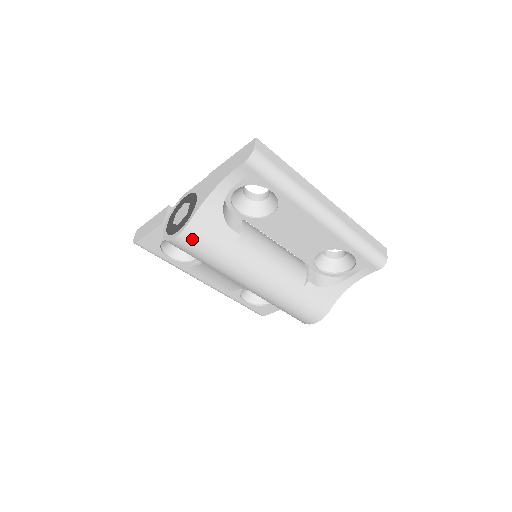
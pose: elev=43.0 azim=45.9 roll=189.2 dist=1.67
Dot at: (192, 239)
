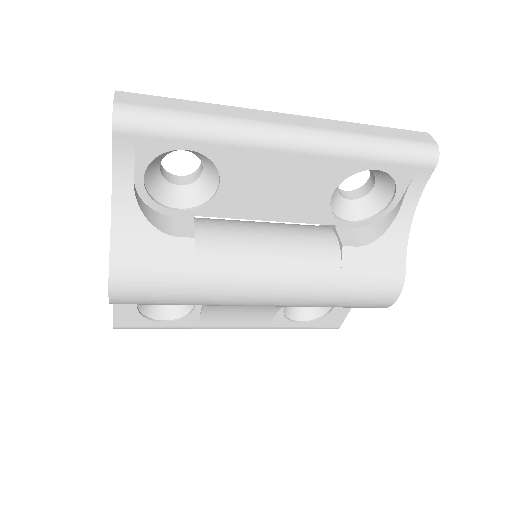
Dot at: (131, 282)
